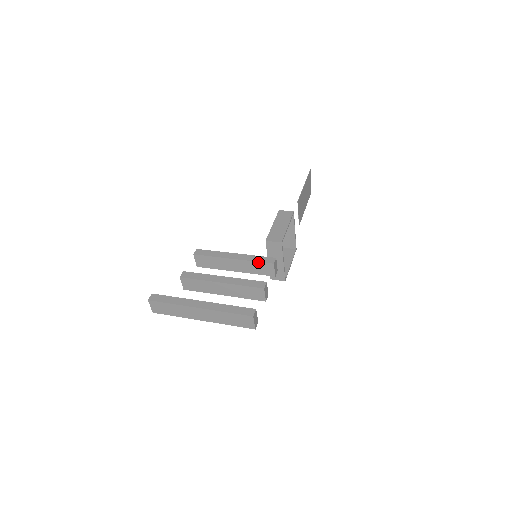
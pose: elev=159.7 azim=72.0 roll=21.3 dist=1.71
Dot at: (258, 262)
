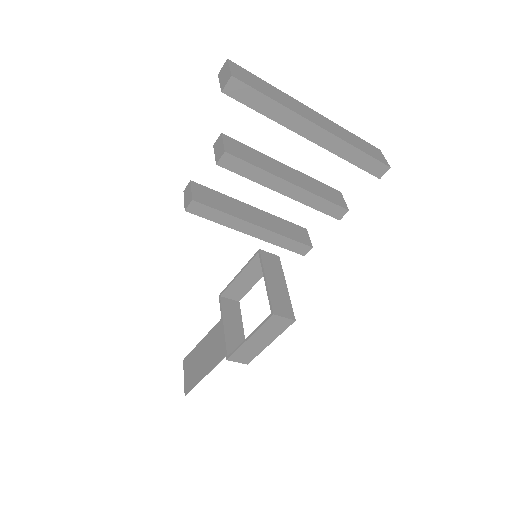
Dot at: (287, 221)
